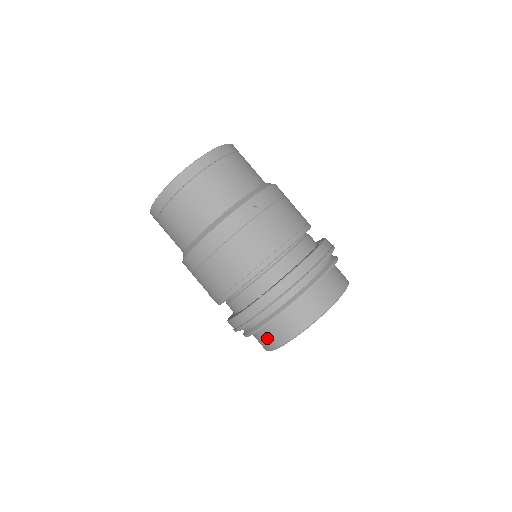
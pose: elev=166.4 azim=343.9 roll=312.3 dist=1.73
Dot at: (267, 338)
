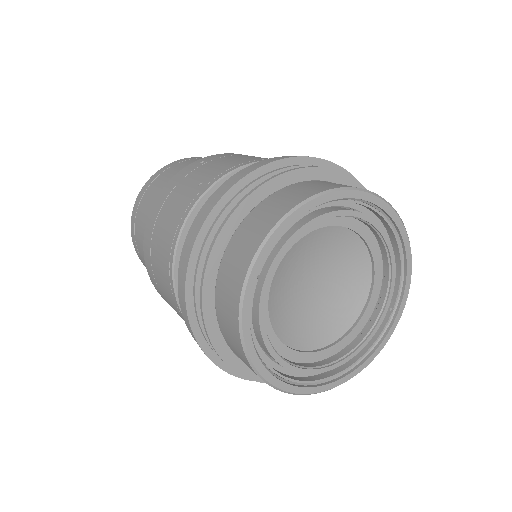
Dot at: (227, 323)
